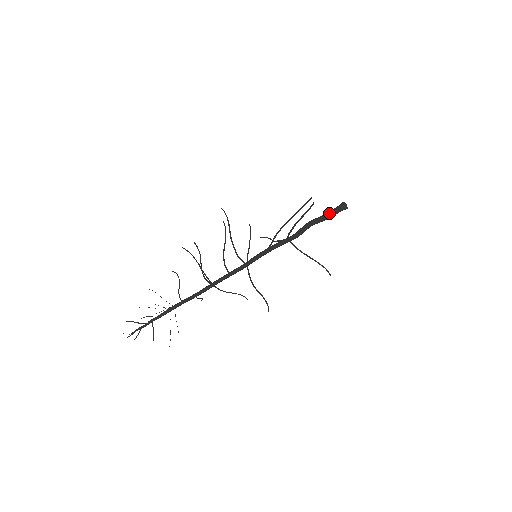
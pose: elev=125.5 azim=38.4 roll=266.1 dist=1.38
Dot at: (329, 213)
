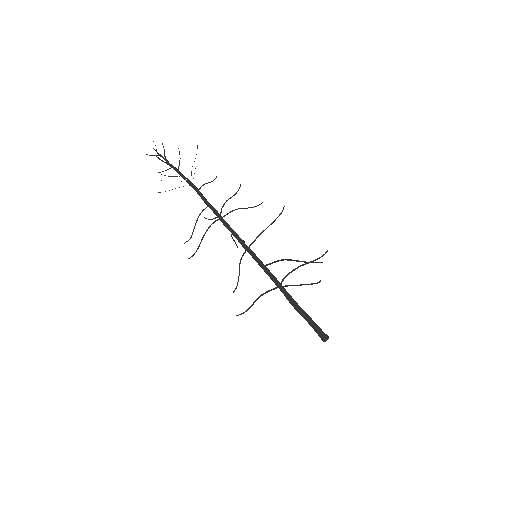
Dot at: occluded
